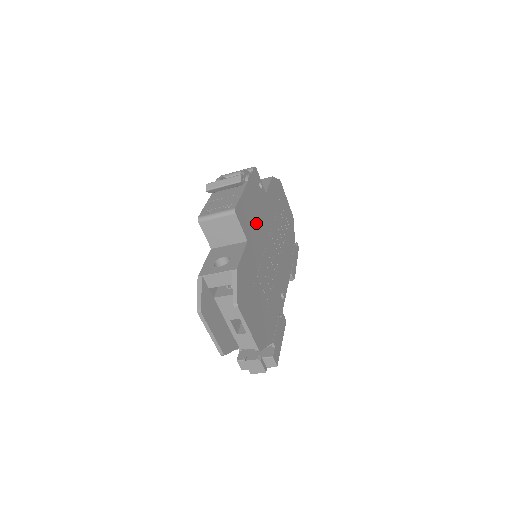
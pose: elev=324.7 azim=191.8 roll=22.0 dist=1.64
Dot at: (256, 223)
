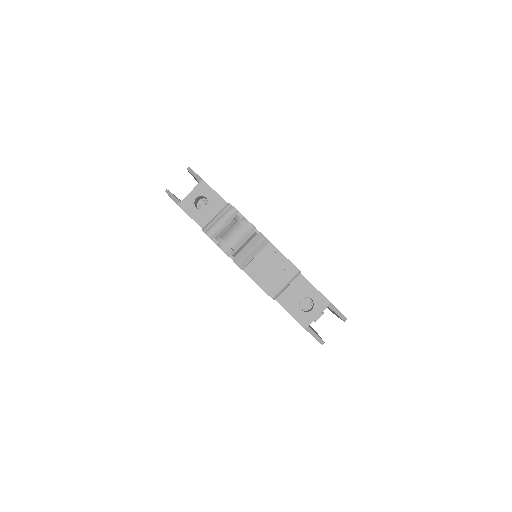
Dot at: occluded
